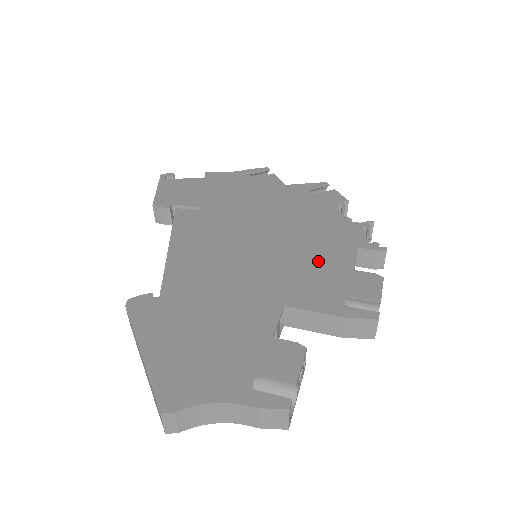
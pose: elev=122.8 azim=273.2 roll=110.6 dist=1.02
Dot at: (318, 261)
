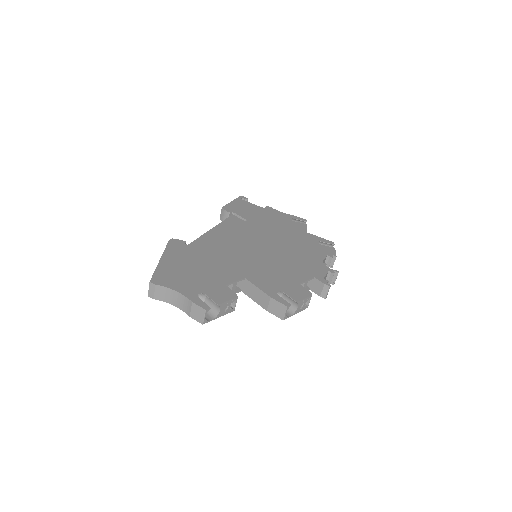
Dot at: (284, 271)
